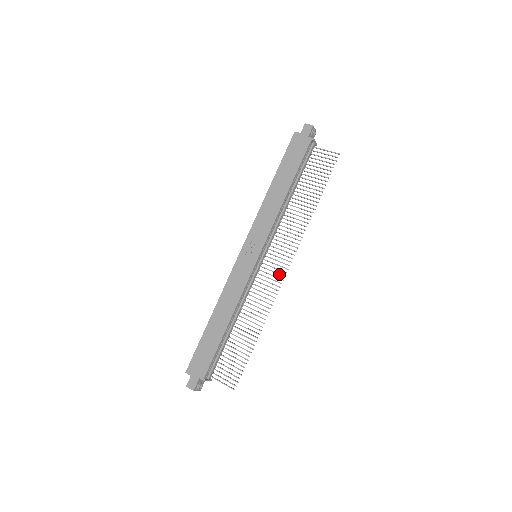
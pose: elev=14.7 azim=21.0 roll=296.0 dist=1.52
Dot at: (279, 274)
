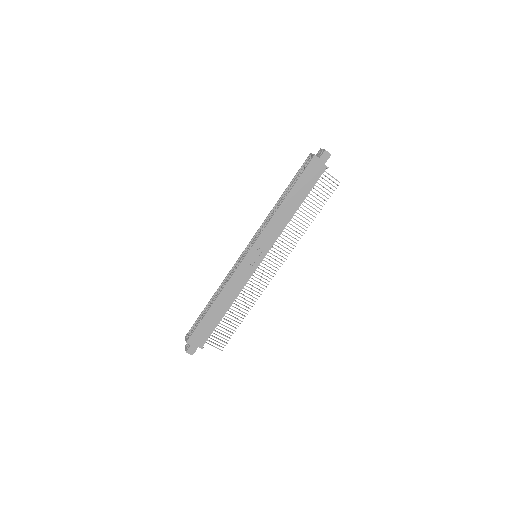
Dot at: (271, 272)
